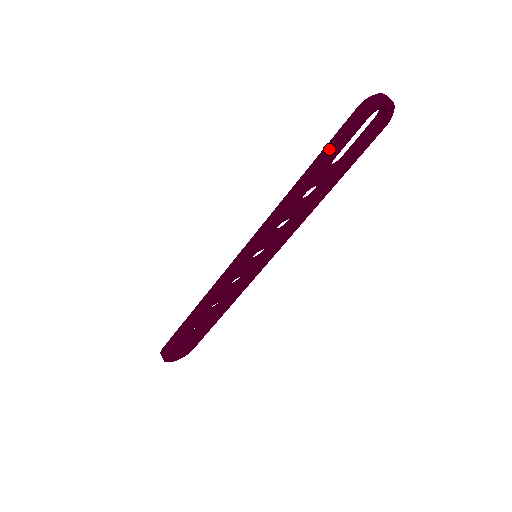
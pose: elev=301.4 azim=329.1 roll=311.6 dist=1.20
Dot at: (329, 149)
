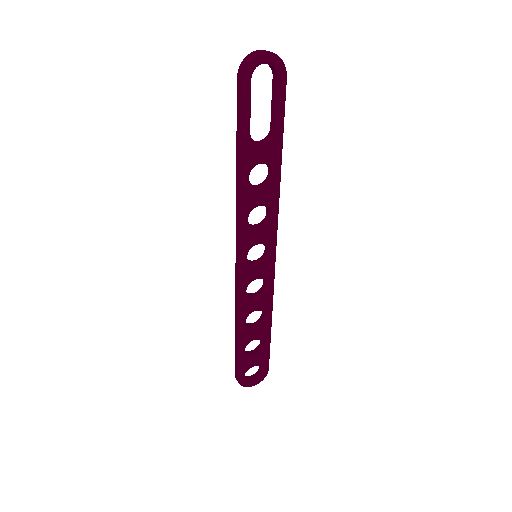
Dot at: (238, 127)
